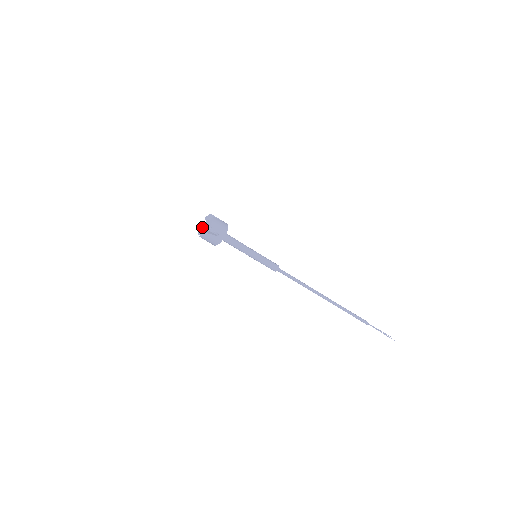
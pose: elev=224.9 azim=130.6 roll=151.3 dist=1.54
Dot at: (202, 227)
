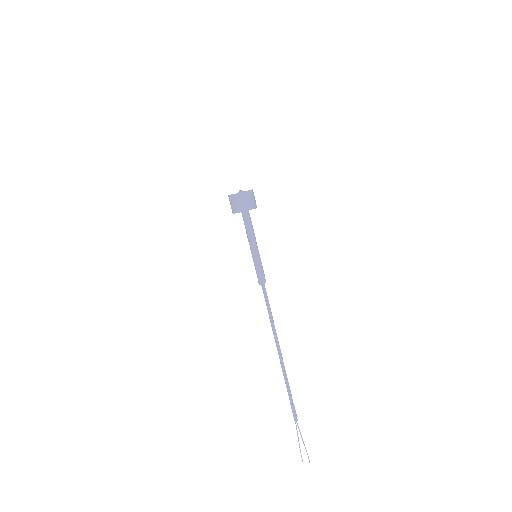
Dot at: (234, 194)
